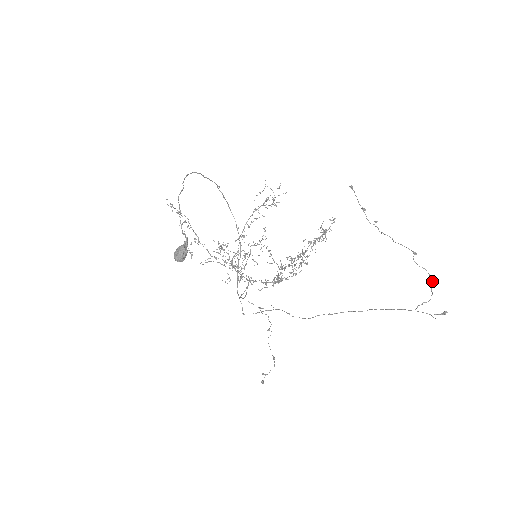
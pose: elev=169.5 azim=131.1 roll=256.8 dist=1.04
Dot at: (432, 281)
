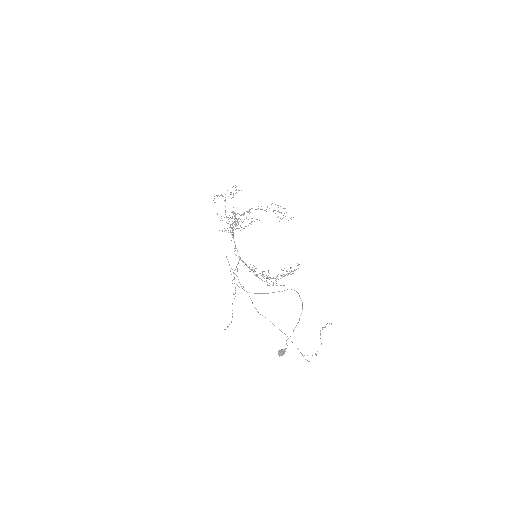
Dot at: (316, 354)
